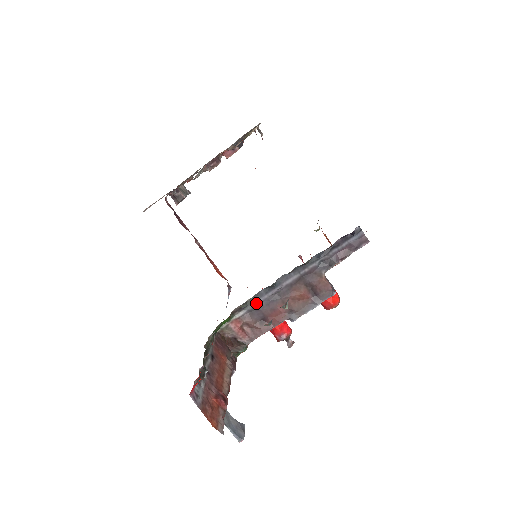
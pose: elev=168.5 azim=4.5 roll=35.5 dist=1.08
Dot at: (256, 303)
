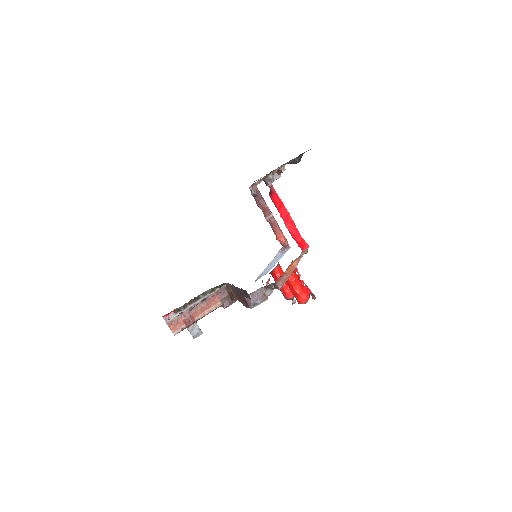
Dot at: occluded
